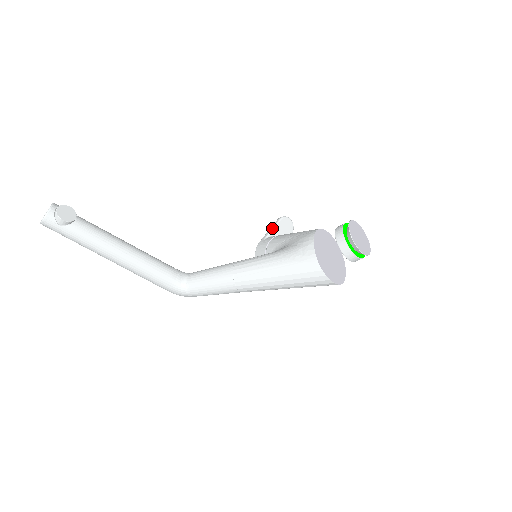
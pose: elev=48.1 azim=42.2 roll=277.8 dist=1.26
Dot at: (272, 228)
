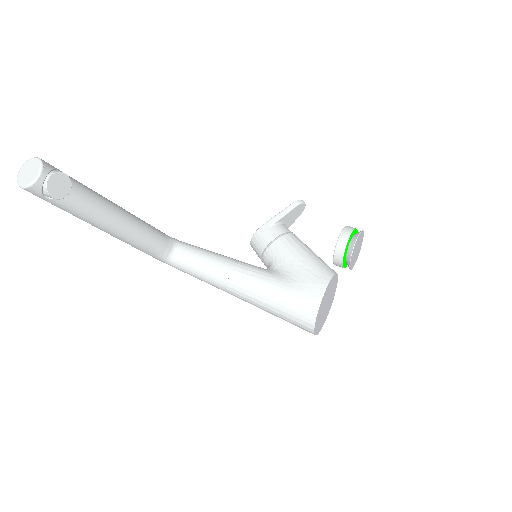
Dot at: (283, 214)
